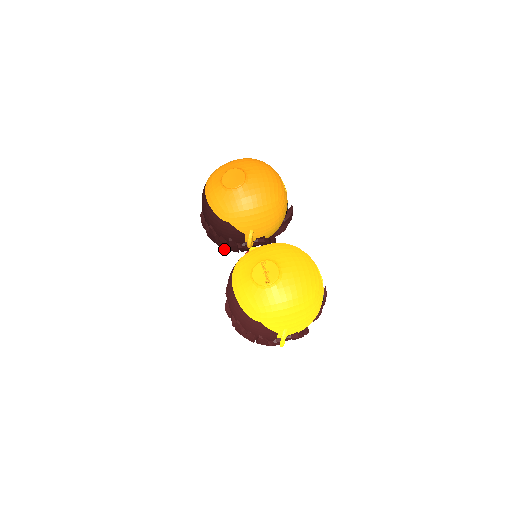
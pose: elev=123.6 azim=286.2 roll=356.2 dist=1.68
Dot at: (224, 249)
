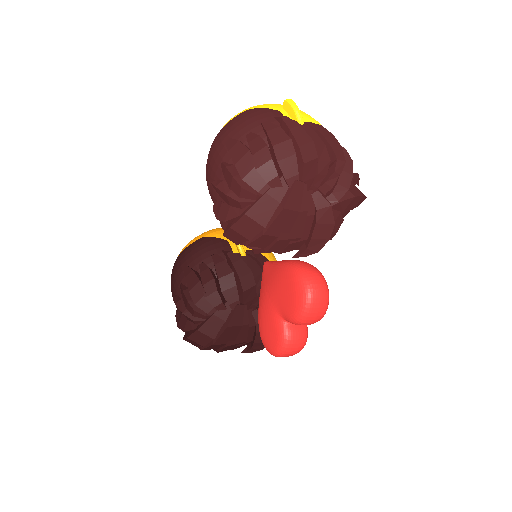
Dot at: (214, 288)
